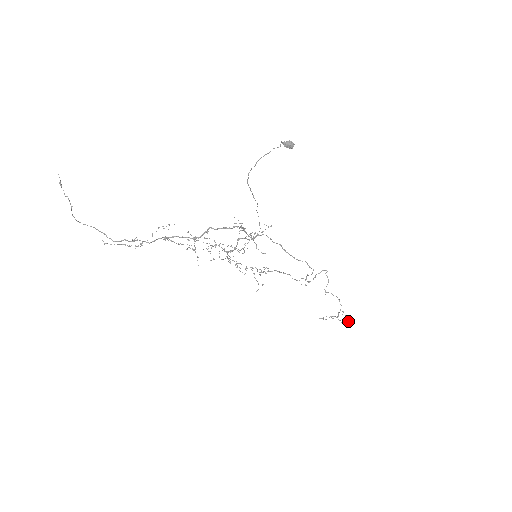
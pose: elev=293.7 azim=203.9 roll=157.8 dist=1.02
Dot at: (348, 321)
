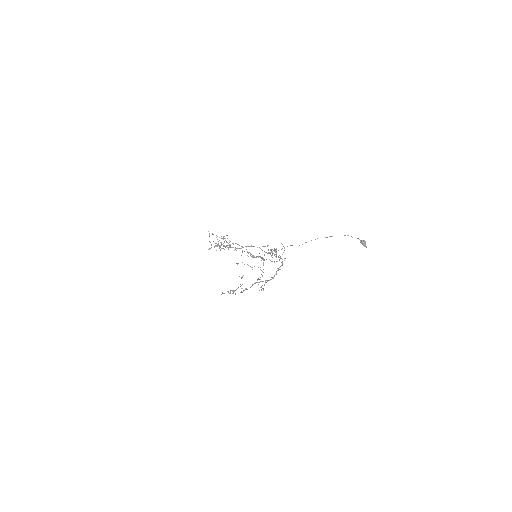
Dot at: occluded
